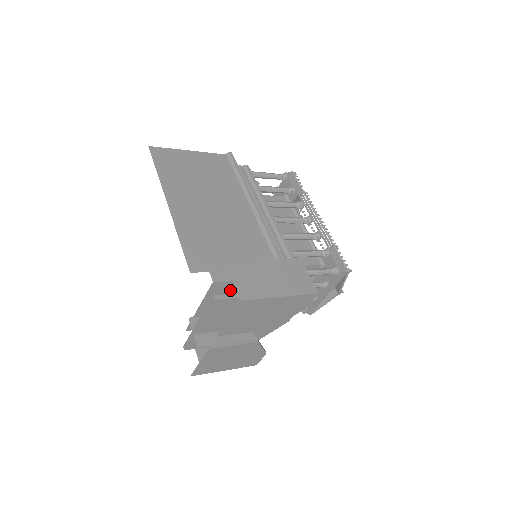
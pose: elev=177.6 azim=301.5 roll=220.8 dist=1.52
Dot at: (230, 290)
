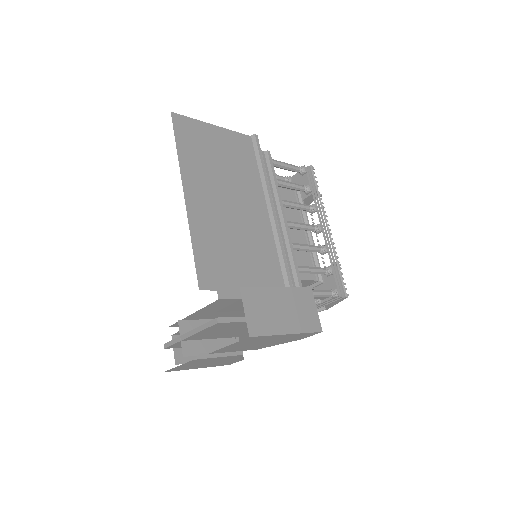
Dot at: (232, 306)
